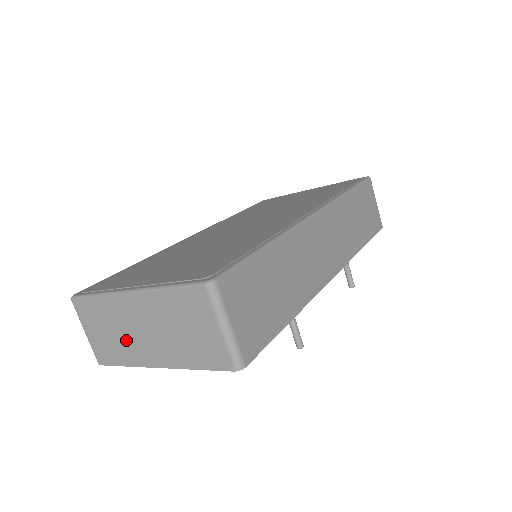
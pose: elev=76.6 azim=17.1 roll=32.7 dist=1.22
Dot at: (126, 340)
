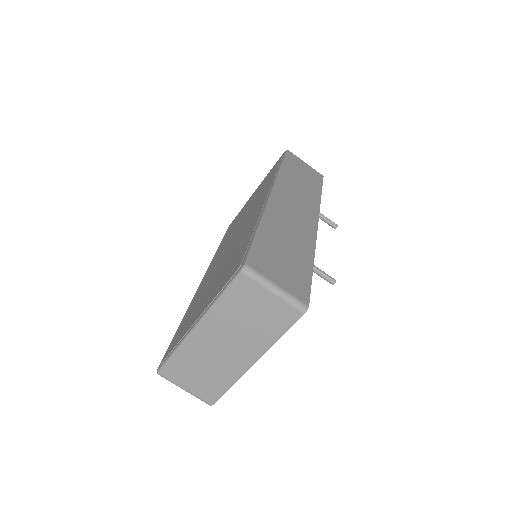
Dot at: (217, 366)
